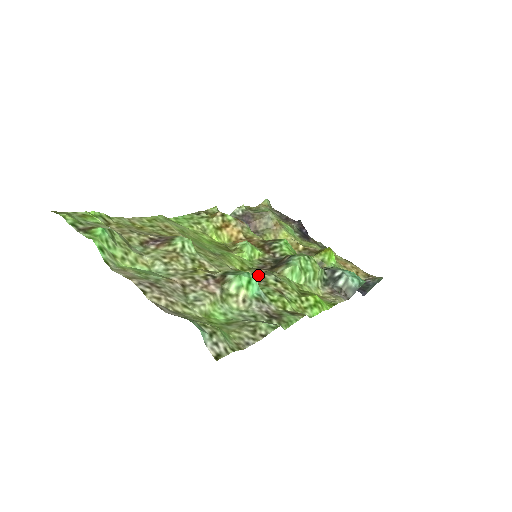
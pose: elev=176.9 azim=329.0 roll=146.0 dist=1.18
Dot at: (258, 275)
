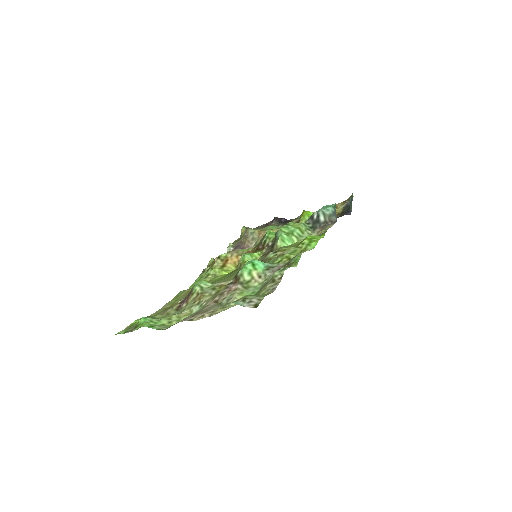
Dot at: (262, 261)
